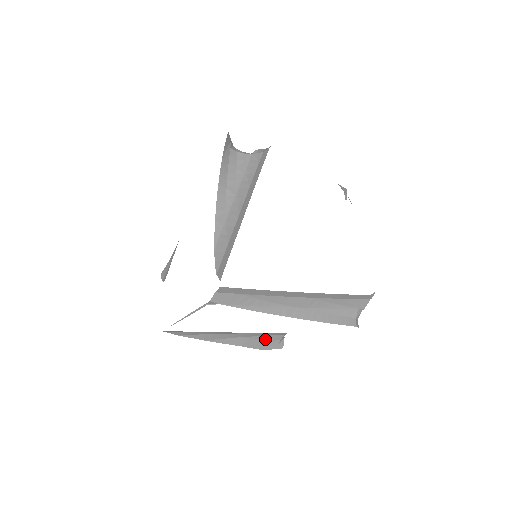
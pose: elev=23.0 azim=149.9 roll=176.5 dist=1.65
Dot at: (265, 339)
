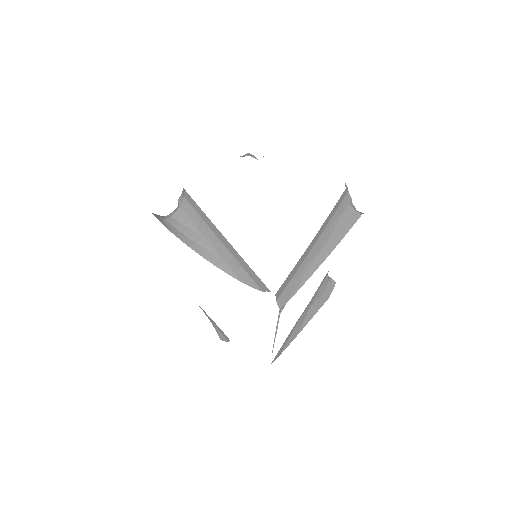
Dot at: (321, 292)
